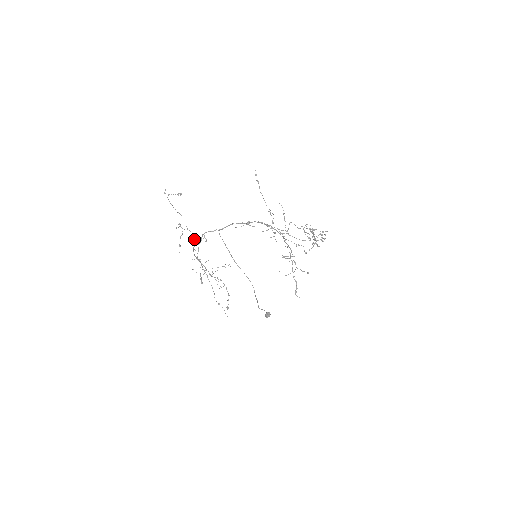
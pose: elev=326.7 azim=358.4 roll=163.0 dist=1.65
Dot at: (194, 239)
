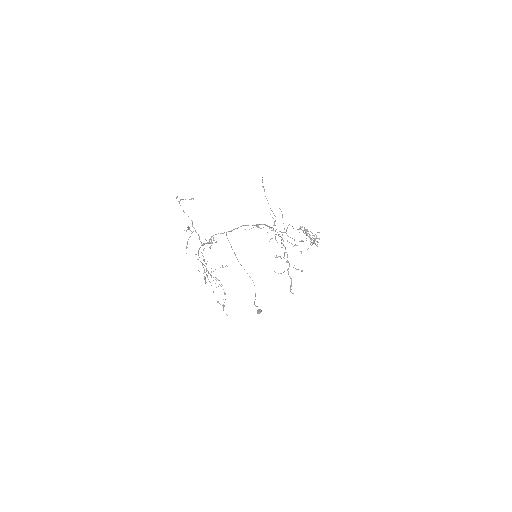
Dot at: occluded
